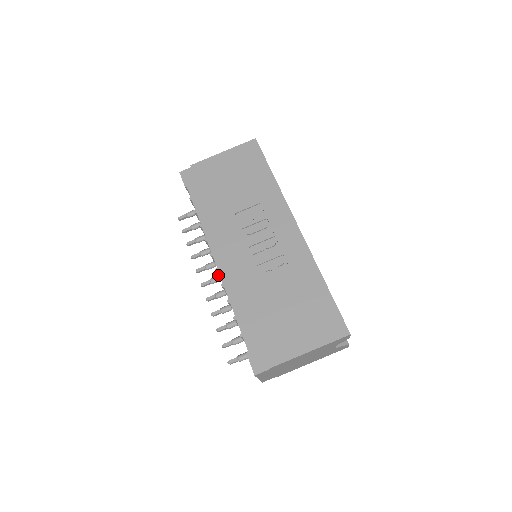
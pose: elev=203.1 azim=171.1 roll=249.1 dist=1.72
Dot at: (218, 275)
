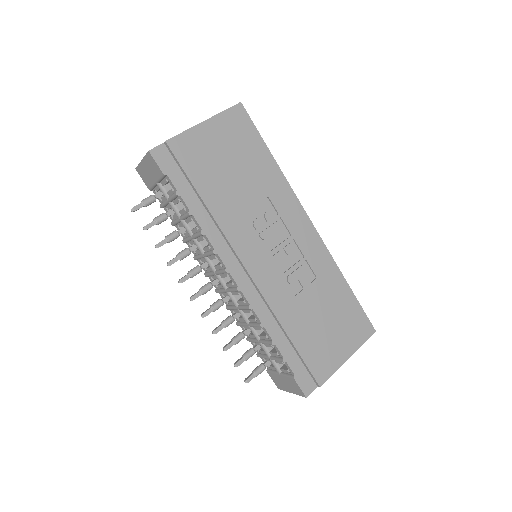
Dot at: (209, 283)
